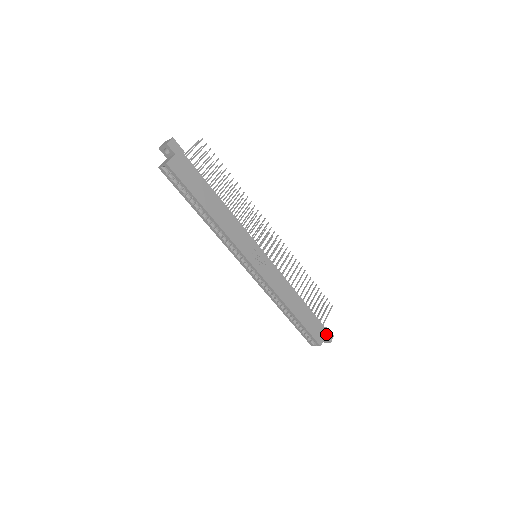
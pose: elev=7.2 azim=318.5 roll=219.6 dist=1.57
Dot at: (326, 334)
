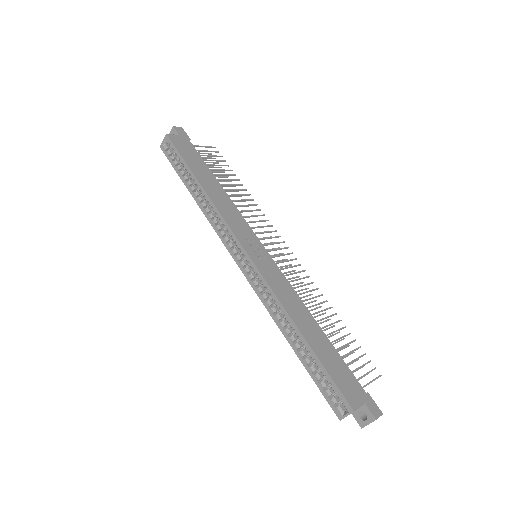
Dot at: (366, 401)
